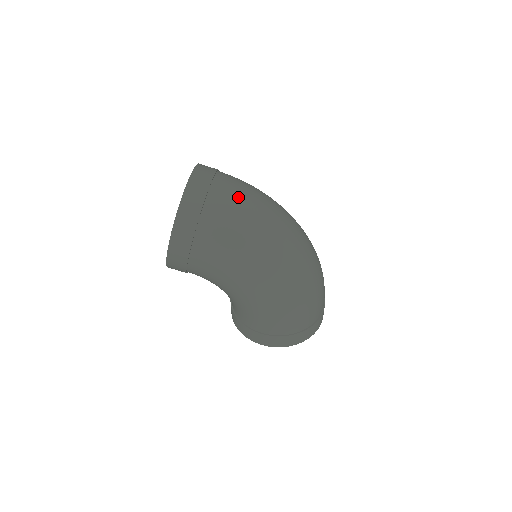
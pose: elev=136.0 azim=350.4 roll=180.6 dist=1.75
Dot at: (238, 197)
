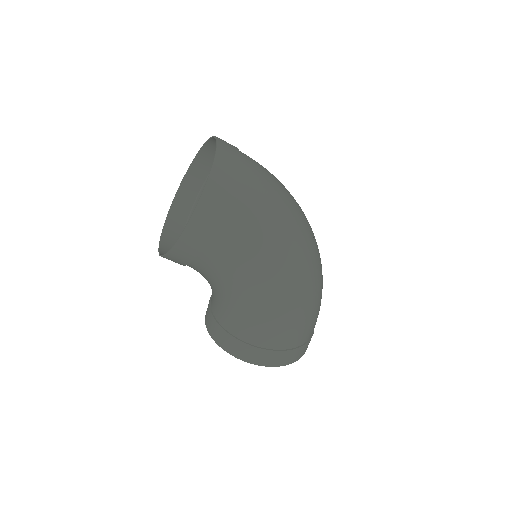
Dot at: (267, 174)
